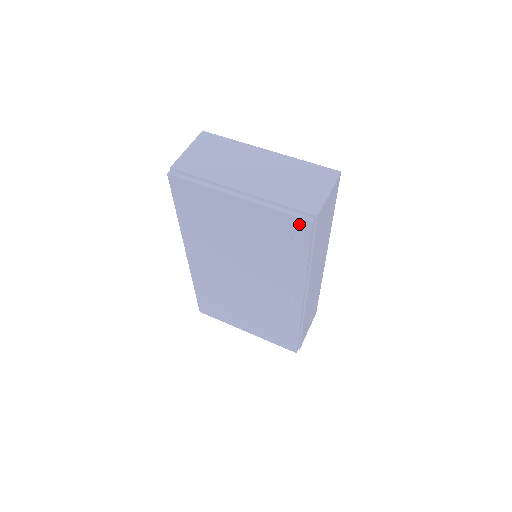
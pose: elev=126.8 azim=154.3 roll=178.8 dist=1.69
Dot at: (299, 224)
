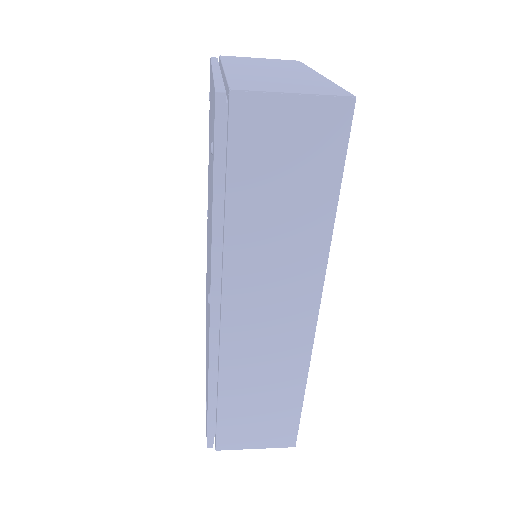
Dot at: (214, 104)
